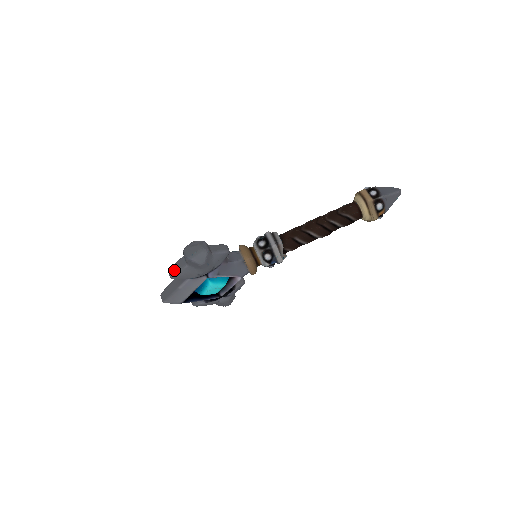
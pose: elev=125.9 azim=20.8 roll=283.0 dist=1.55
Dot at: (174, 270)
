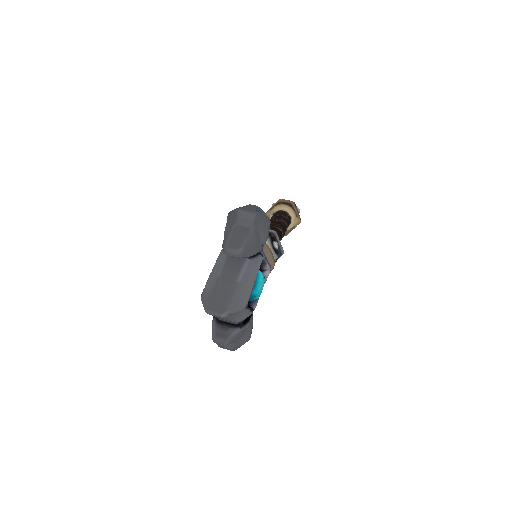
Dot at: (238, 241)
